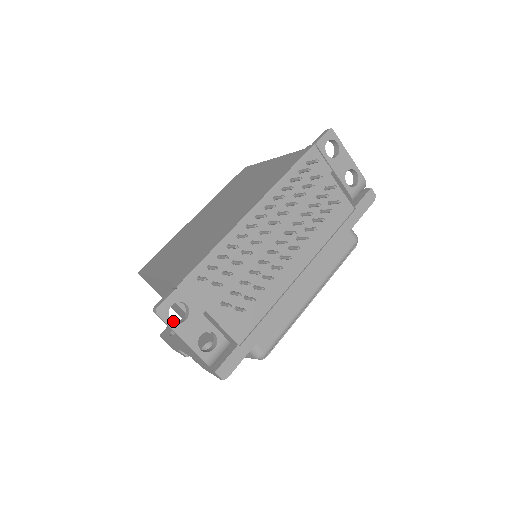
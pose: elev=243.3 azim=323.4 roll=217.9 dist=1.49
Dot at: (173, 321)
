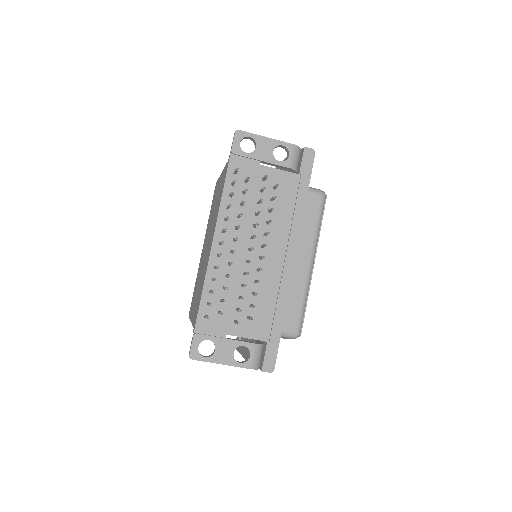
Dot at: occluded
